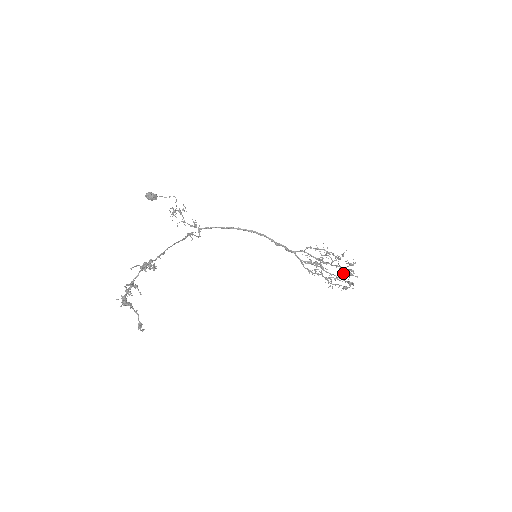
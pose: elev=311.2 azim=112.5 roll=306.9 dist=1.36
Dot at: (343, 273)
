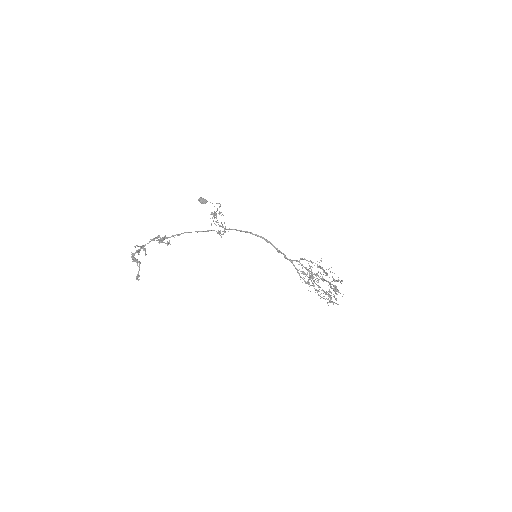
Dot at: (331, 288)
